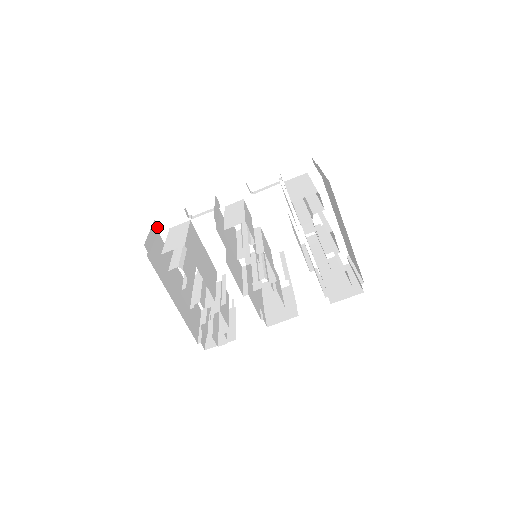
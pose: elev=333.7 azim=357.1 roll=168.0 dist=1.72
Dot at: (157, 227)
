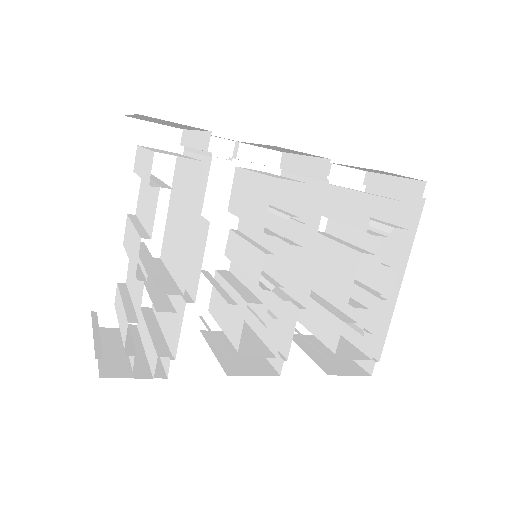
Dot at: occluded
